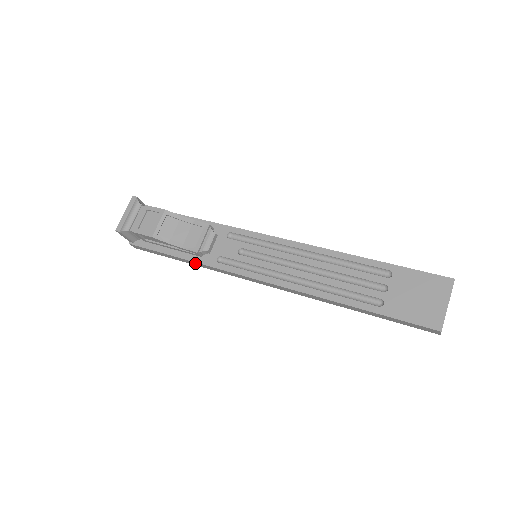
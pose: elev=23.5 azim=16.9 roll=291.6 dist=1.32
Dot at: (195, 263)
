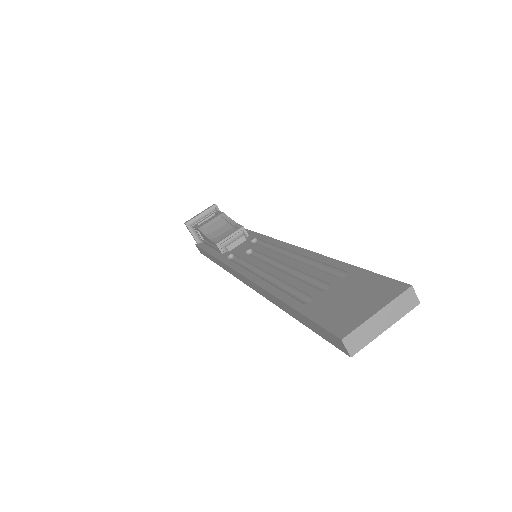
Dot at: (216, 260)
